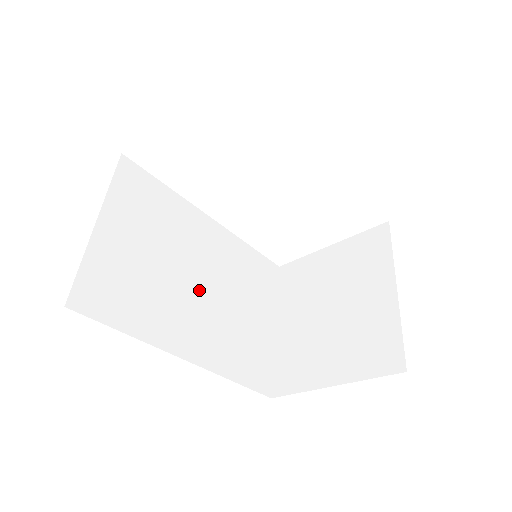
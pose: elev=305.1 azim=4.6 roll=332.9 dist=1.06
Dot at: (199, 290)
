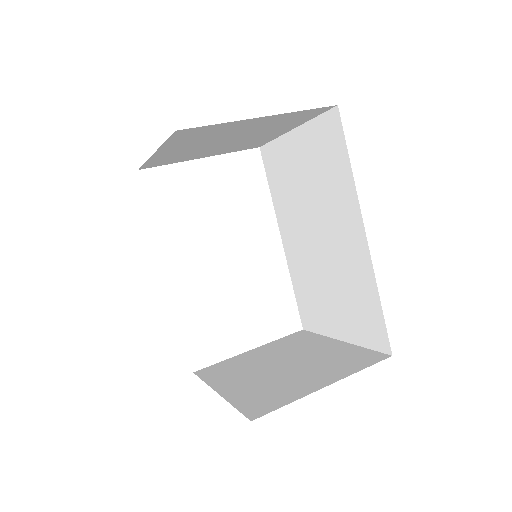
Dot at: occluded
